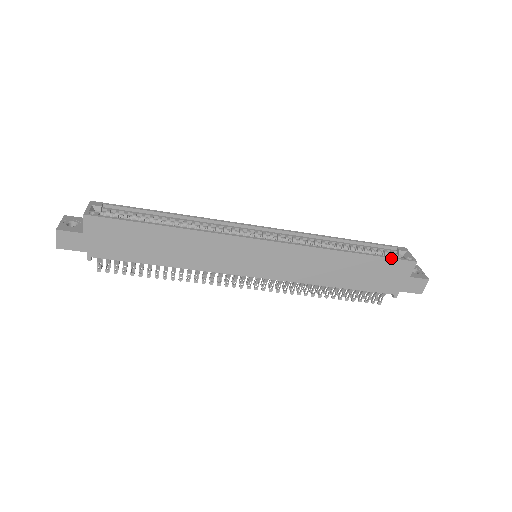
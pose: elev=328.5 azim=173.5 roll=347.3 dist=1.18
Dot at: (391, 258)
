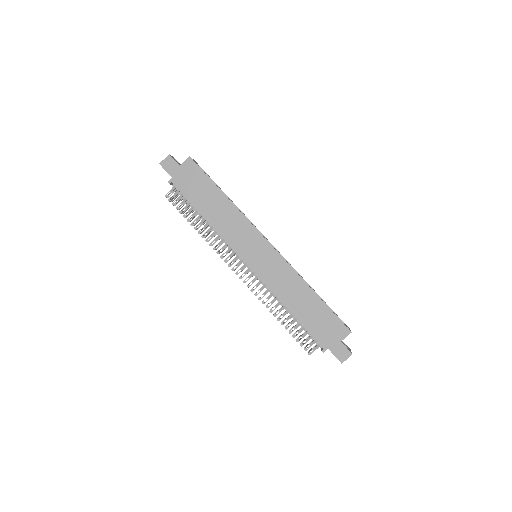
Dot at: (336, 316)
